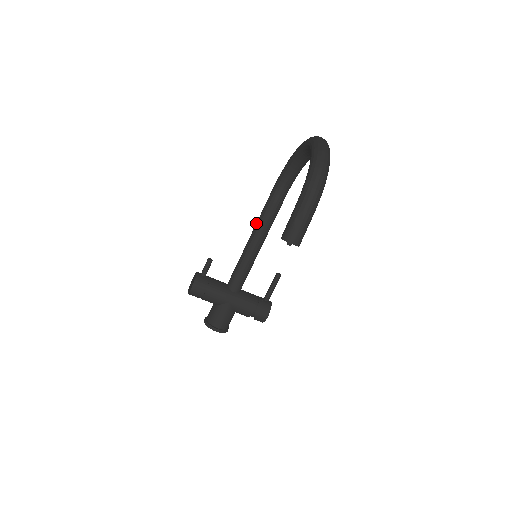
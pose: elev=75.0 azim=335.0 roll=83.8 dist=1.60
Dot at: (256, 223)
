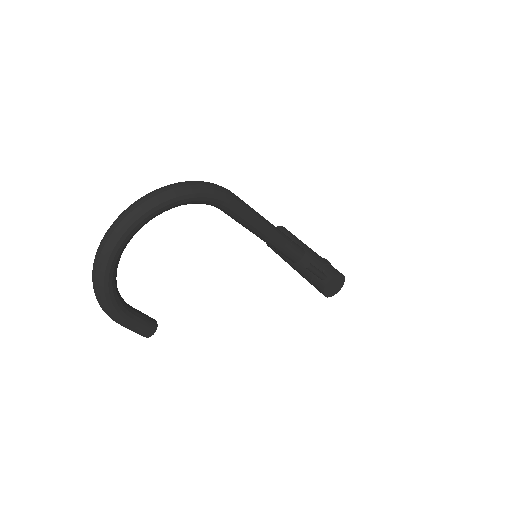
Dot at: occluded
